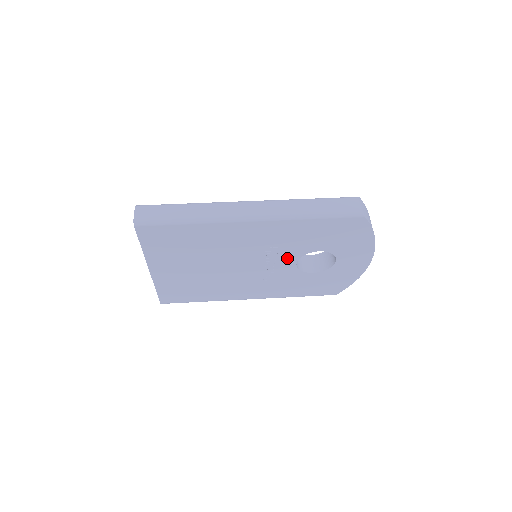
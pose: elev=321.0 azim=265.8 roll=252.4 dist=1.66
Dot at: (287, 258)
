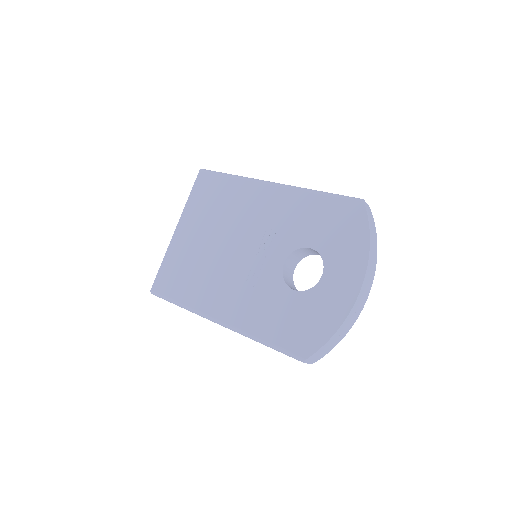
Dot at: (279, 251)
